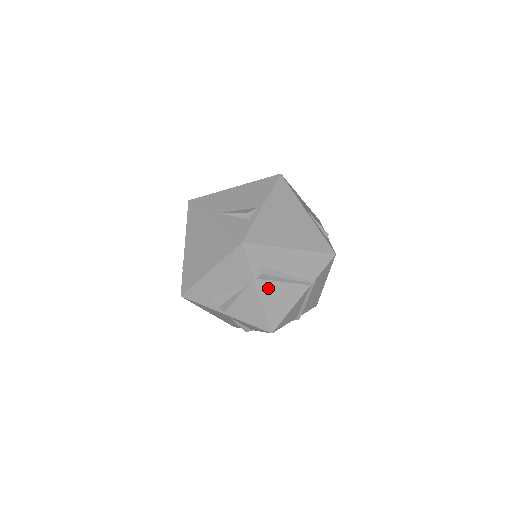
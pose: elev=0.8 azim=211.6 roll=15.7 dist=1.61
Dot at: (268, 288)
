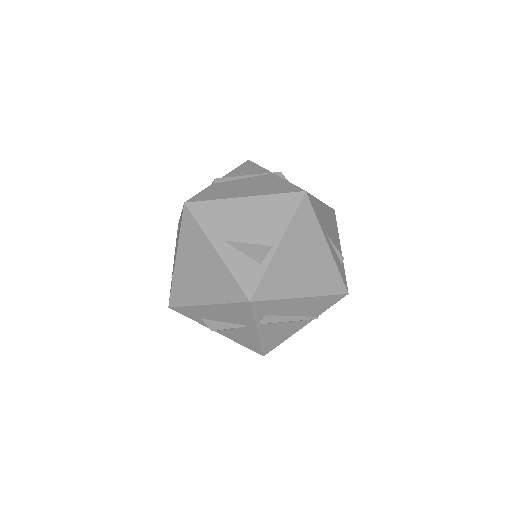
Dot at: (269, 329)
